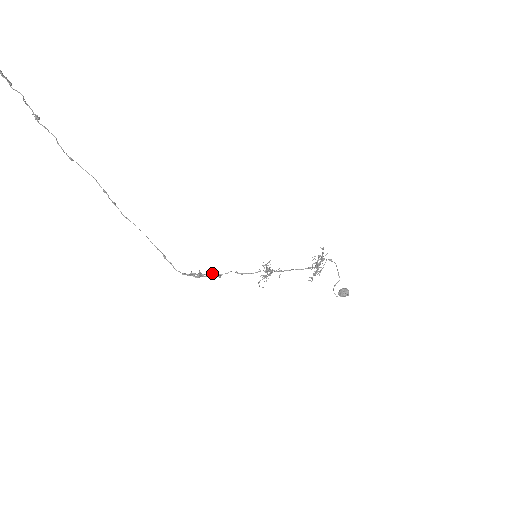
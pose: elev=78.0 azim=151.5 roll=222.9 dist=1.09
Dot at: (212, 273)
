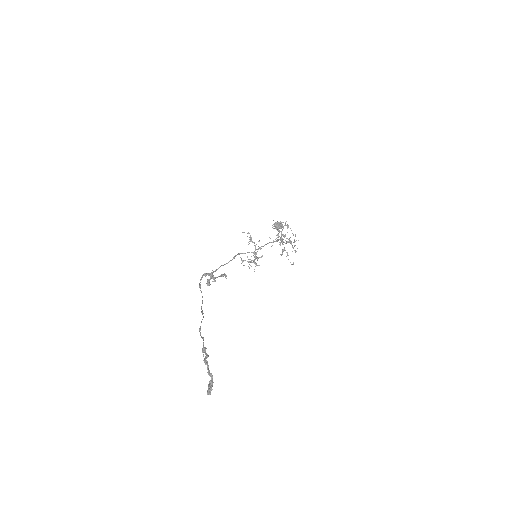
Dot at: occluded
